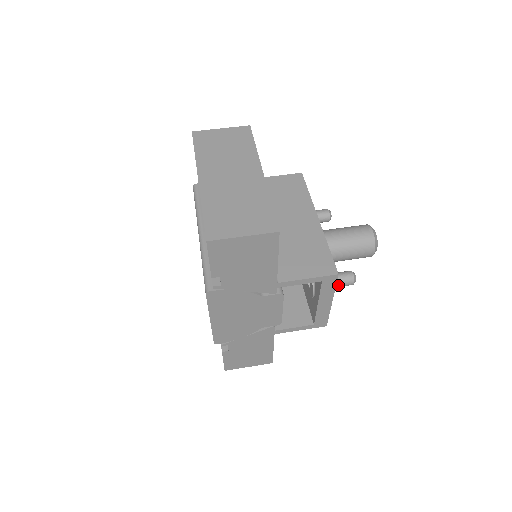
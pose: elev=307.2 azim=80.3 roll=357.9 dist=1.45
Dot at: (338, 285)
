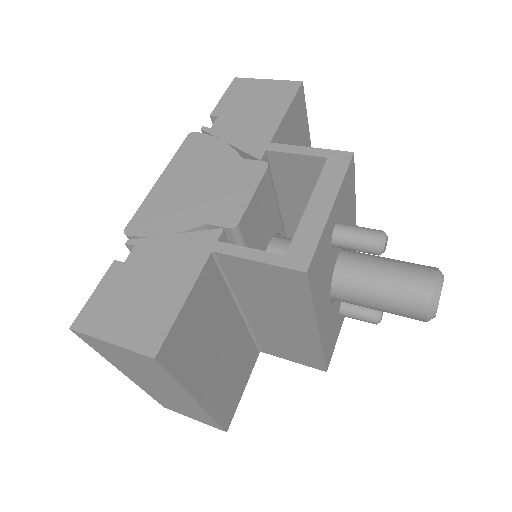
Dot at: (353, 230)
